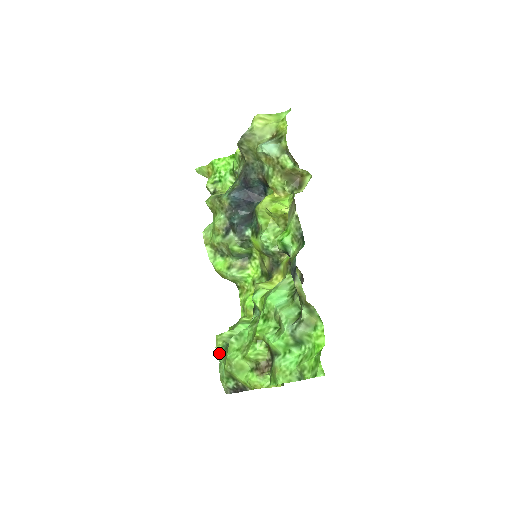
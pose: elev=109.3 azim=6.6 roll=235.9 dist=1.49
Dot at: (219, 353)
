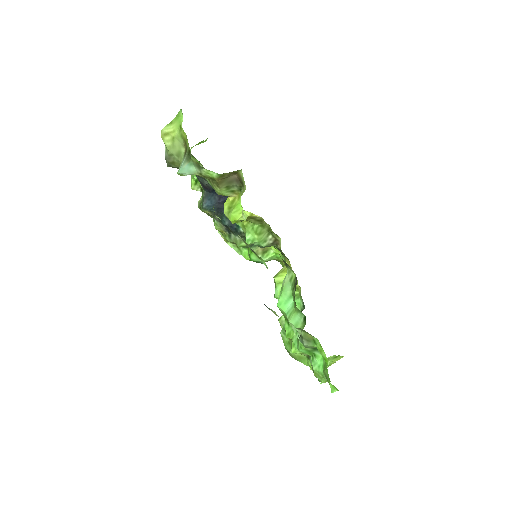
Dot at: occluded
